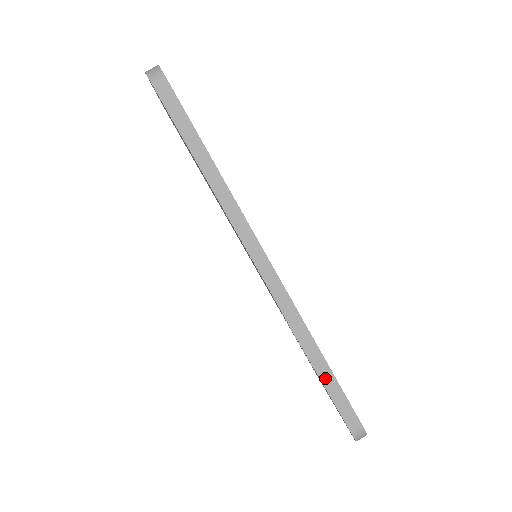
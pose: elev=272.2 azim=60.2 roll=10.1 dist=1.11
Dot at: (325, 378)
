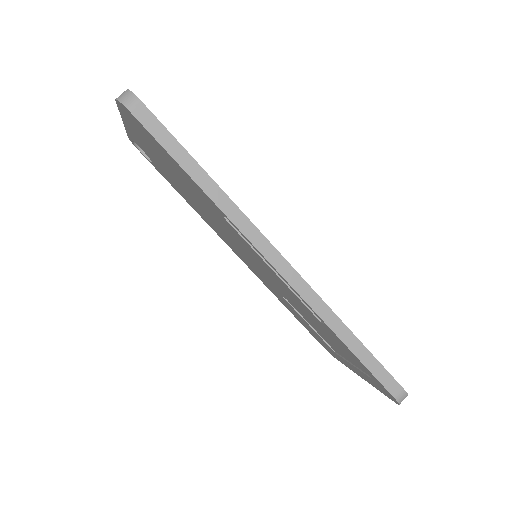
Dot at: (358, 352)
